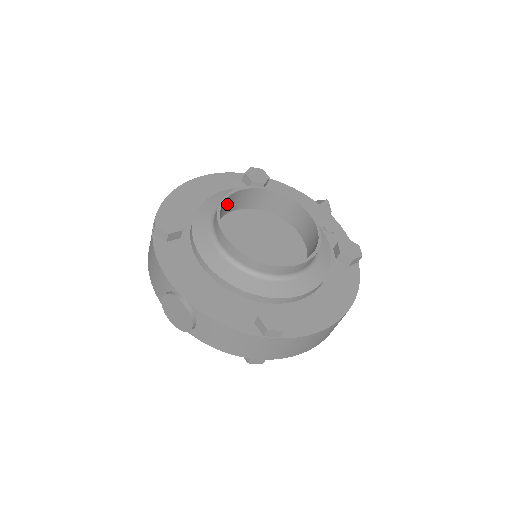
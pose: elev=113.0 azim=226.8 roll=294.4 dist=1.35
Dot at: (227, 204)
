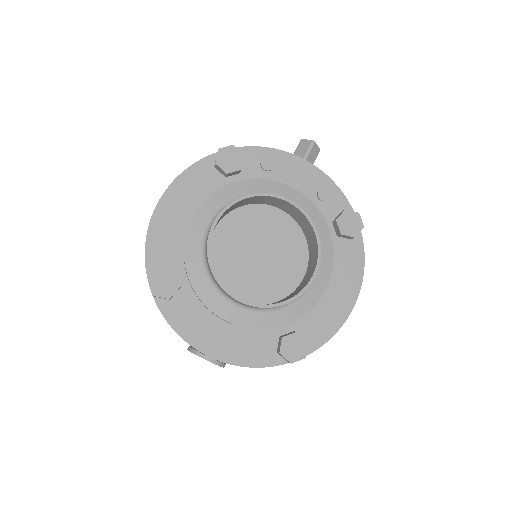
Dot at: occluded
